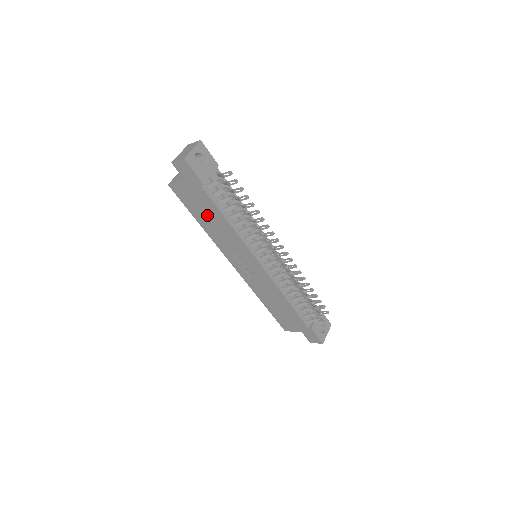
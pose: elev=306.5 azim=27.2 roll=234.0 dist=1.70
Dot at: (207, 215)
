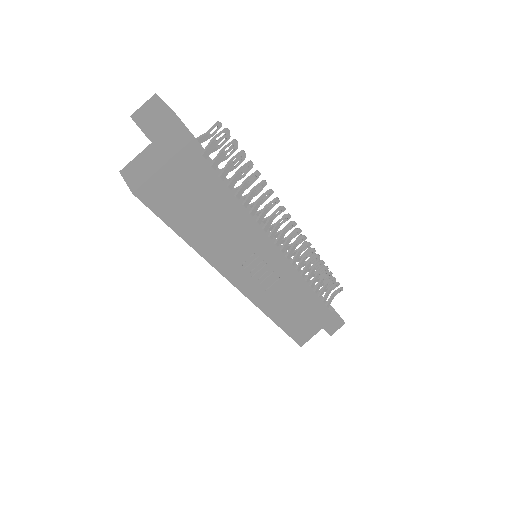
Dot at: (204, 214)
